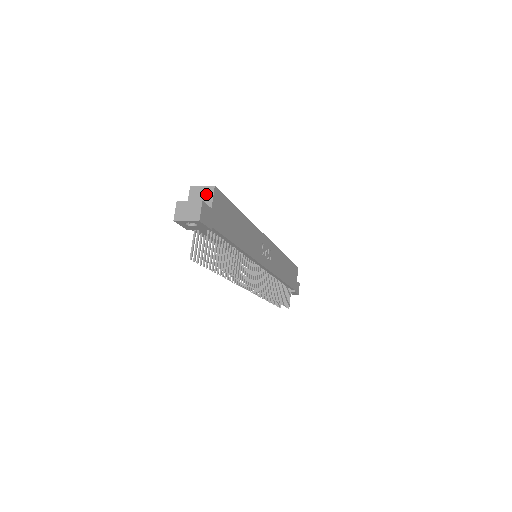
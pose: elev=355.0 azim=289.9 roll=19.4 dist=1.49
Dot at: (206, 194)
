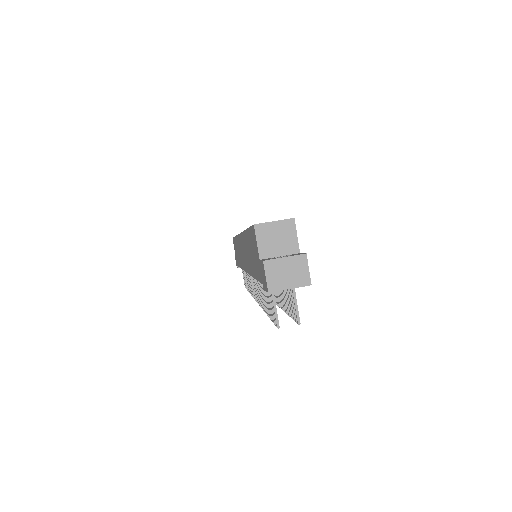
Dot at: (285, 233)
